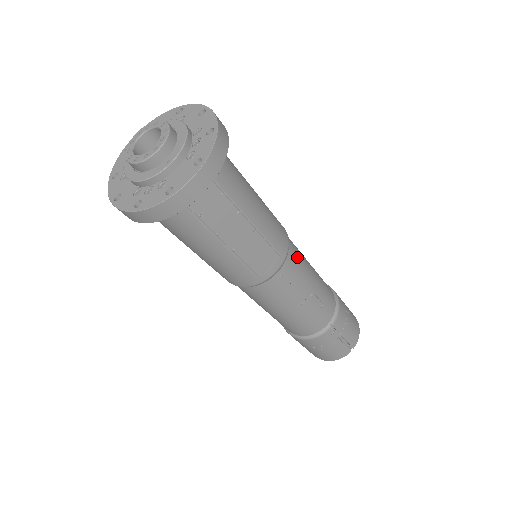
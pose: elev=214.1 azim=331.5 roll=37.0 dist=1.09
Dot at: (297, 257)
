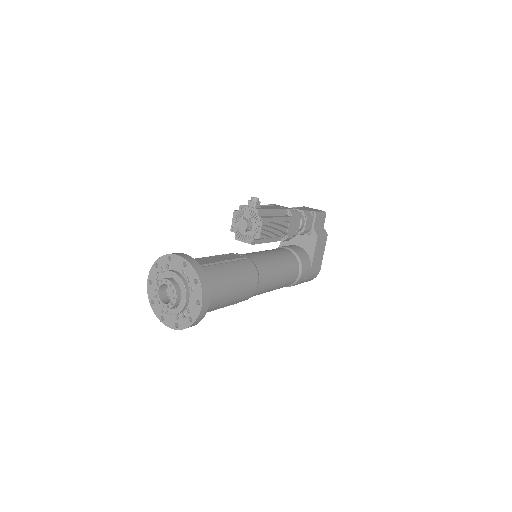
Dot at: (259, 293)
